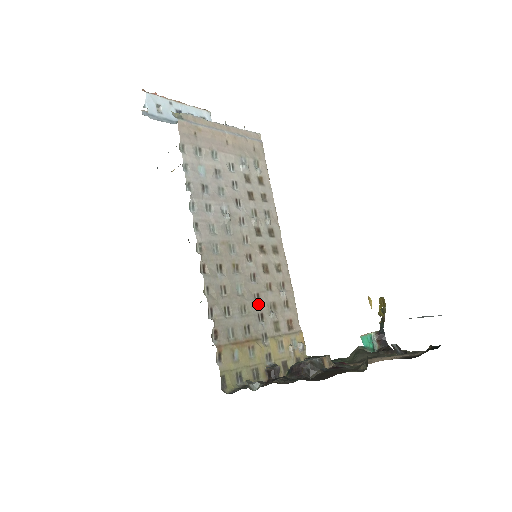
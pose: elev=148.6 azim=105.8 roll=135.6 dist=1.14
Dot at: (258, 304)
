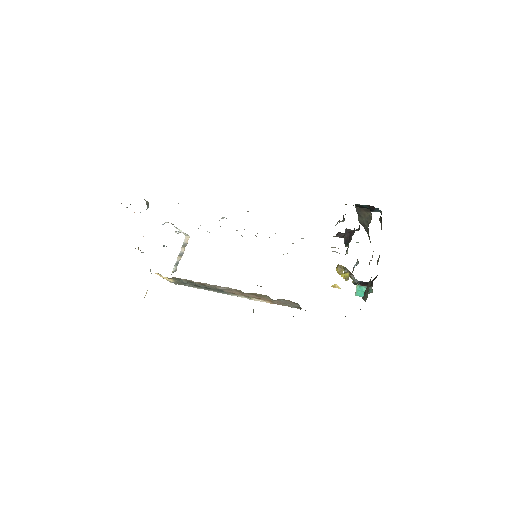
Dot at: occluded
